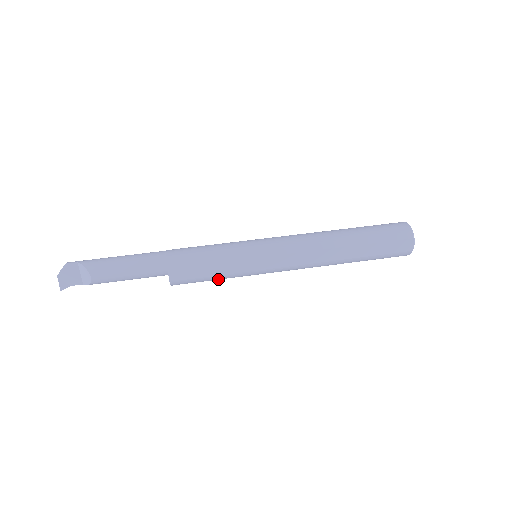
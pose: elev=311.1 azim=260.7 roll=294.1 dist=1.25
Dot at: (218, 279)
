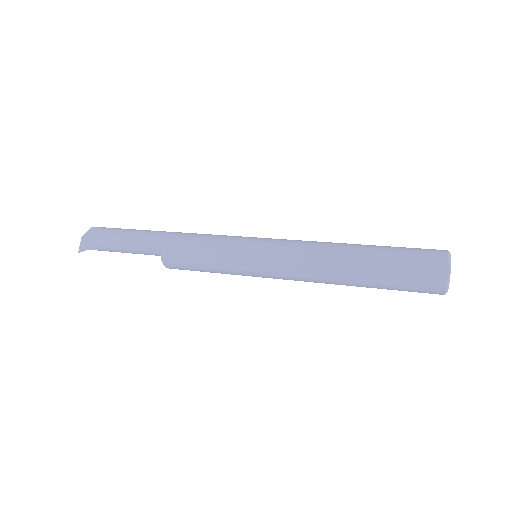
Dot at: (208, 268)
